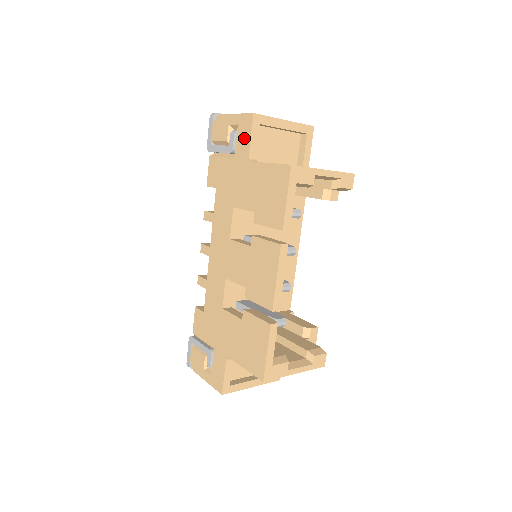
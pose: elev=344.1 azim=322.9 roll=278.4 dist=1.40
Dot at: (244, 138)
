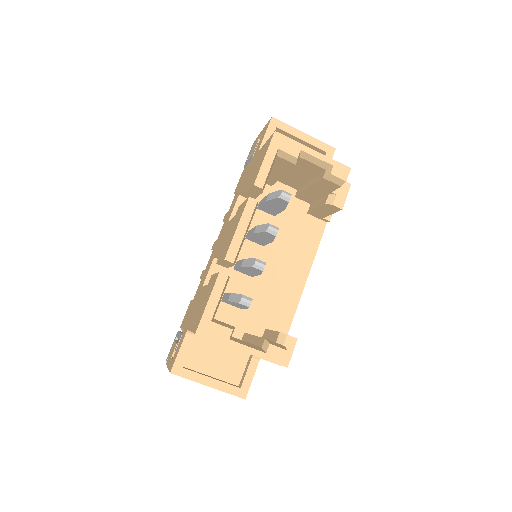
Dot at: (262, 138)
